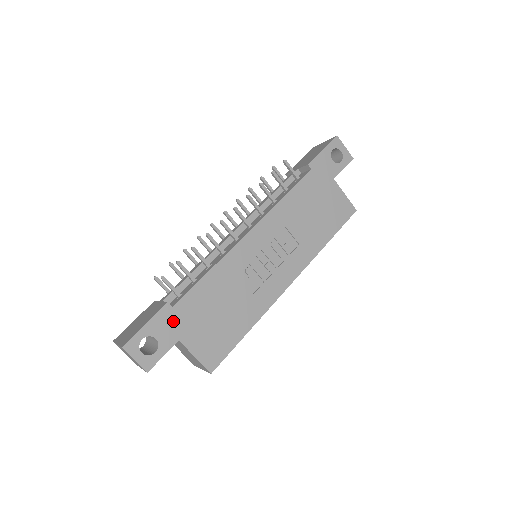
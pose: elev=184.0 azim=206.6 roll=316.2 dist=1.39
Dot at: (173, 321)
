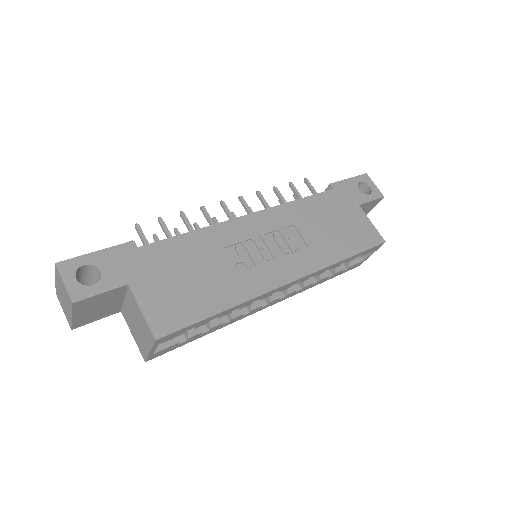
Dot at: (129, 262)
